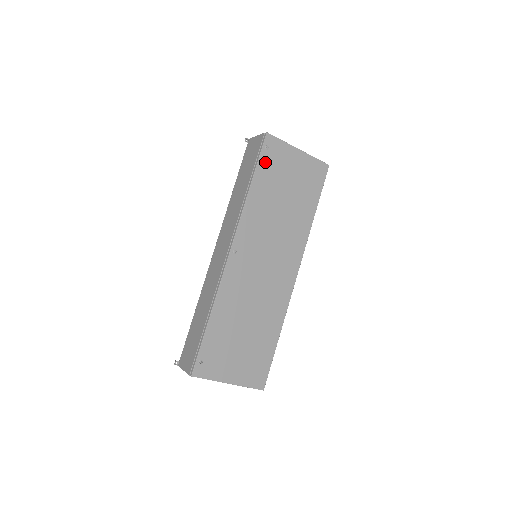
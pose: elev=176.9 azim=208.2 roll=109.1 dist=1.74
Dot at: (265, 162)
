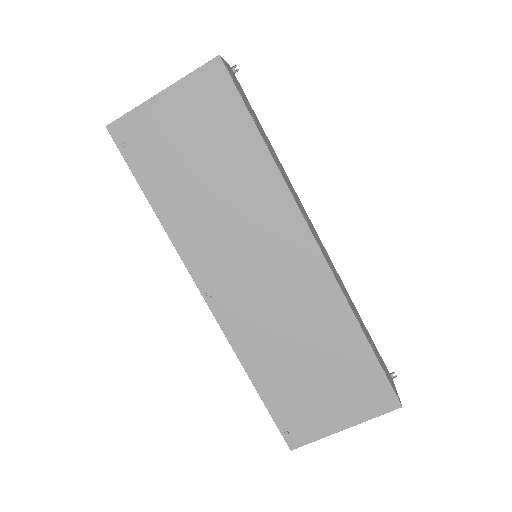
Dot at: (139, 162)
